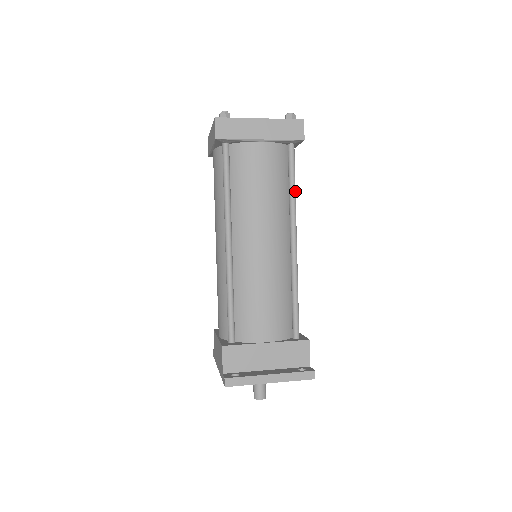
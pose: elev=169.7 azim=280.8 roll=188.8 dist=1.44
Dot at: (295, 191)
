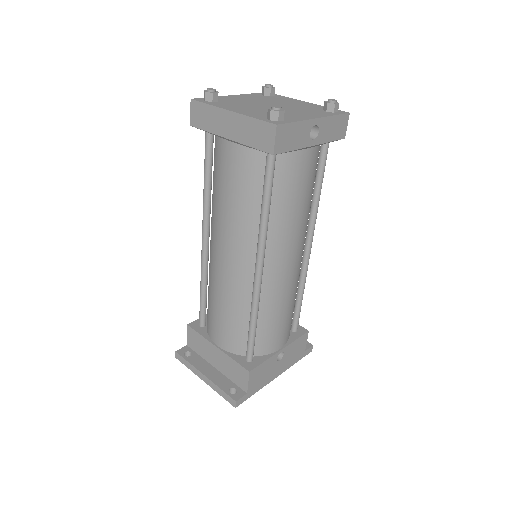
Dot at: (266, 214)
